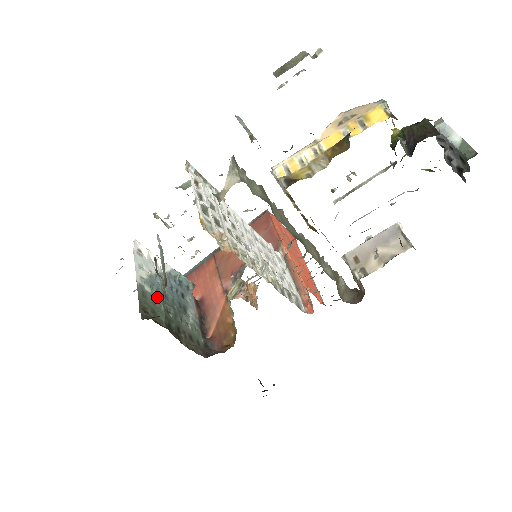
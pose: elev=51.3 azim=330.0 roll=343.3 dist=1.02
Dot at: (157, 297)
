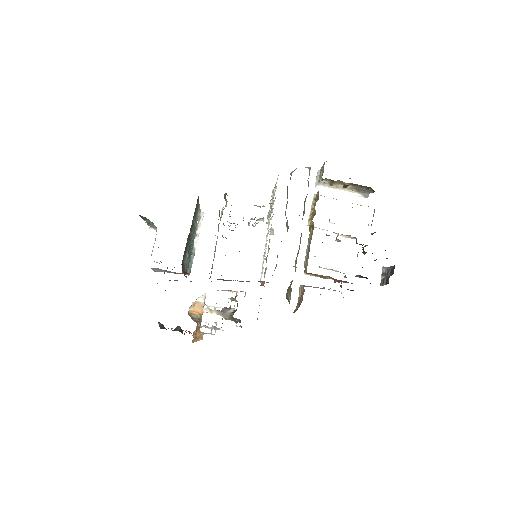
Dot at: (195, 222)
